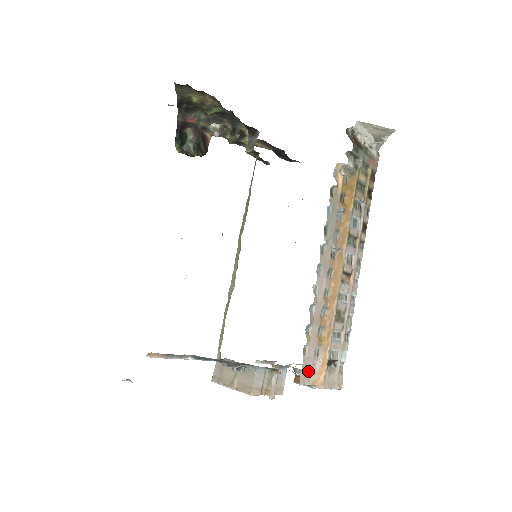
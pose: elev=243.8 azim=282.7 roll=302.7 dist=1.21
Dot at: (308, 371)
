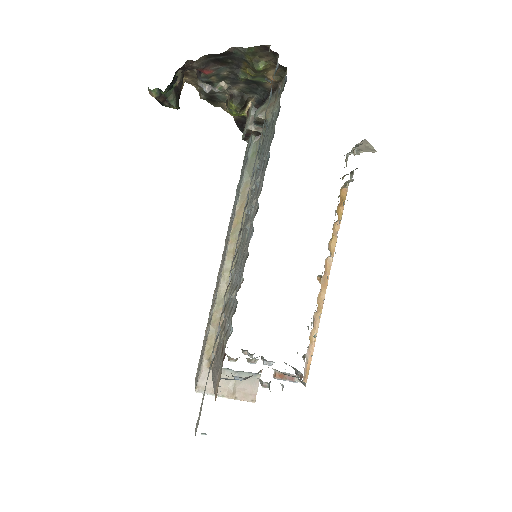
Dot at: occluded
